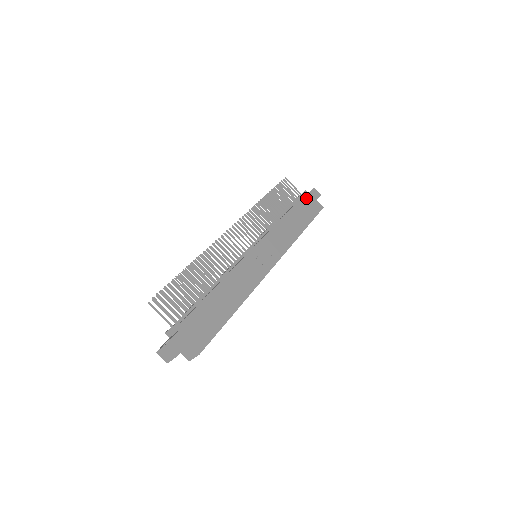
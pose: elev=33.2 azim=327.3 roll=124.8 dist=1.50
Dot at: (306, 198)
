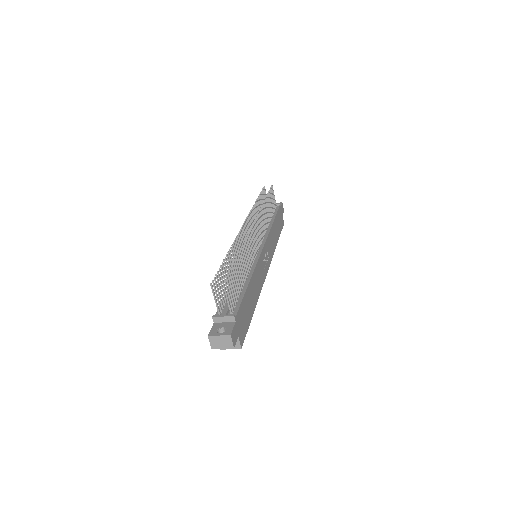
Dot at: (280, 211)
